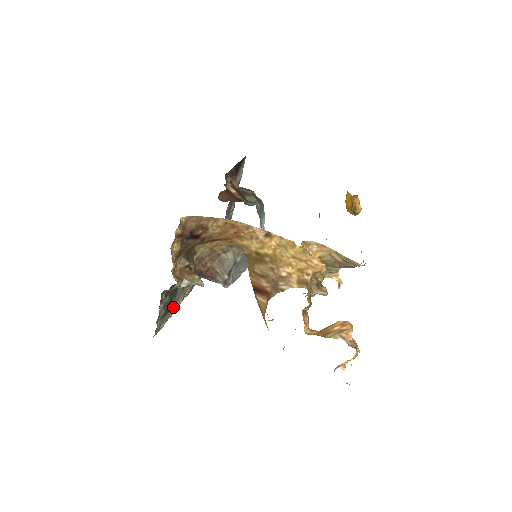
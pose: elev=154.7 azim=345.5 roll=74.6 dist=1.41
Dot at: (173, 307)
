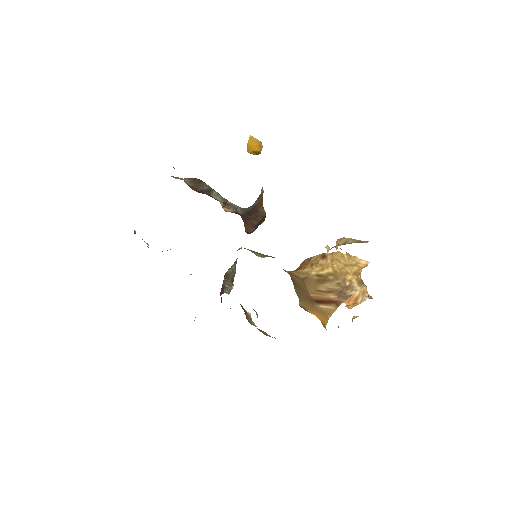
Dot at: occluded
